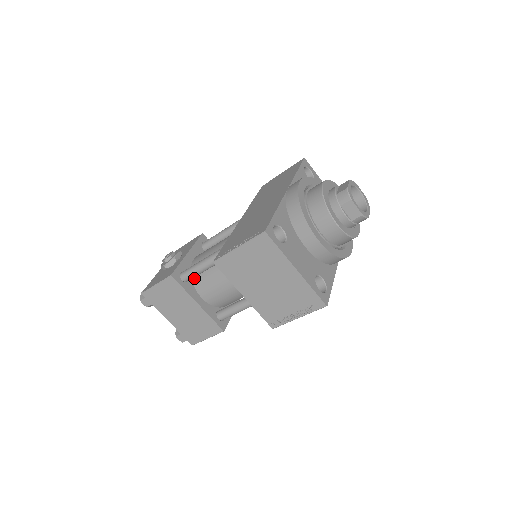
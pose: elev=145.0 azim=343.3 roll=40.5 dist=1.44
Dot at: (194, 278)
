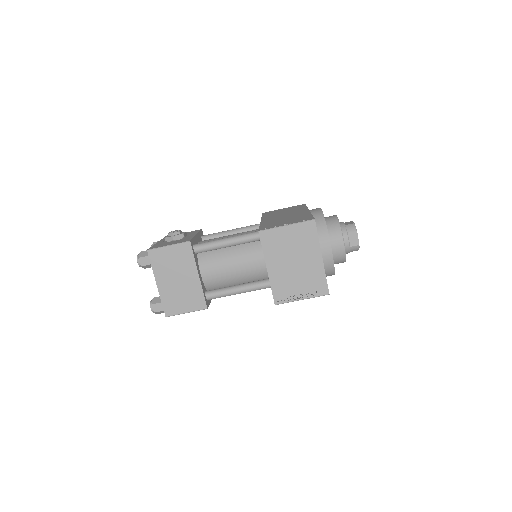
Dot at: (201, 254)
